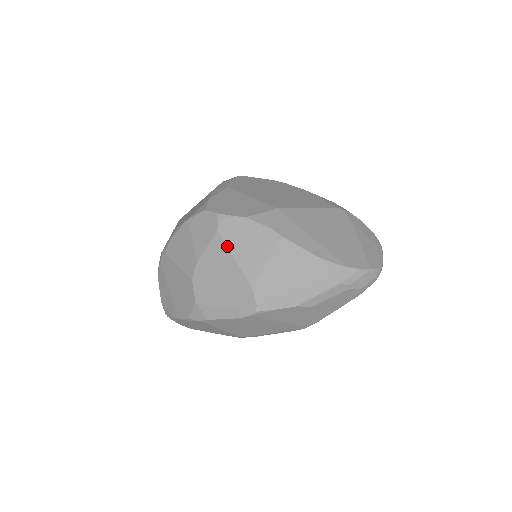
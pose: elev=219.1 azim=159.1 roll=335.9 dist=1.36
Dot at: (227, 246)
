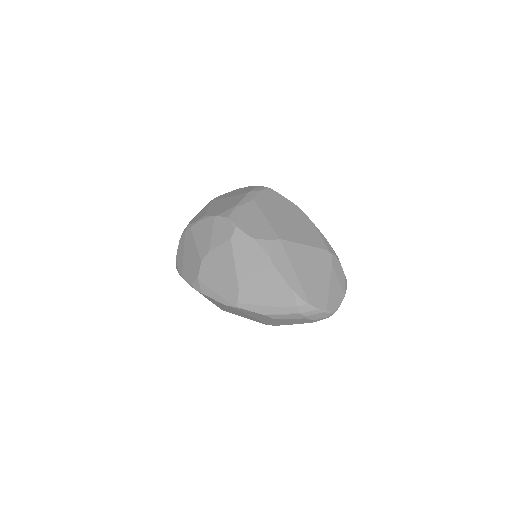
Dot at: (233, 253)
